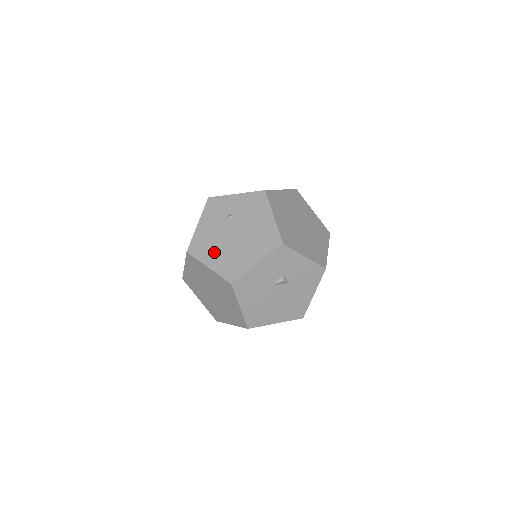
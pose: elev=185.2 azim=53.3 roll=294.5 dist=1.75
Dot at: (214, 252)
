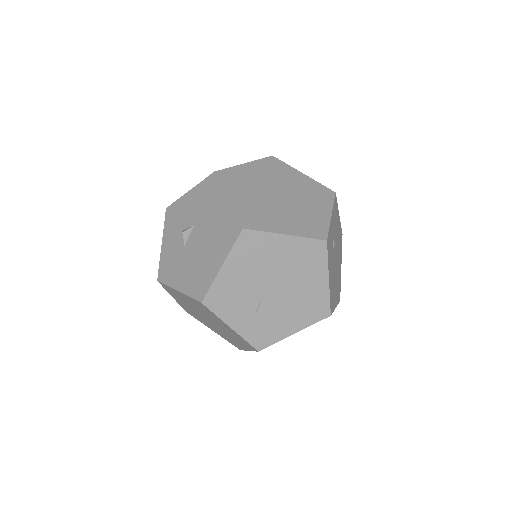
Dot at: occluded
